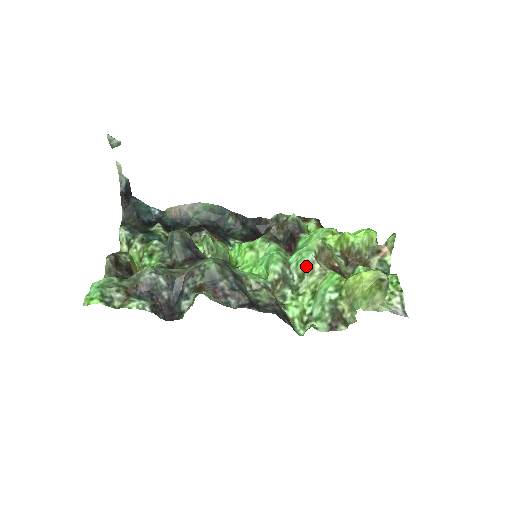
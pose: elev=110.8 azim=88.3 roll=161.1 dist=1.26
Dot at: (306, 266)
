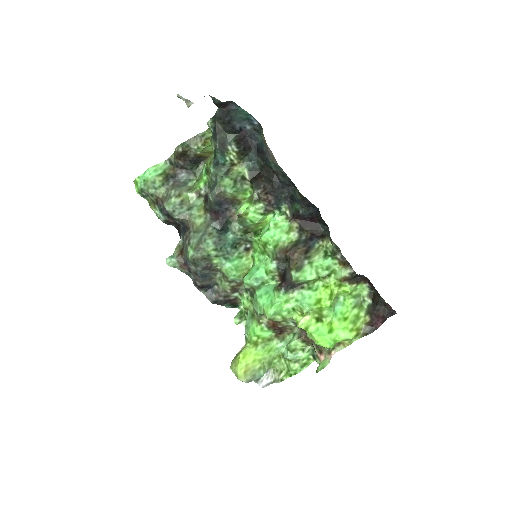
Dot at: (254, 309)
